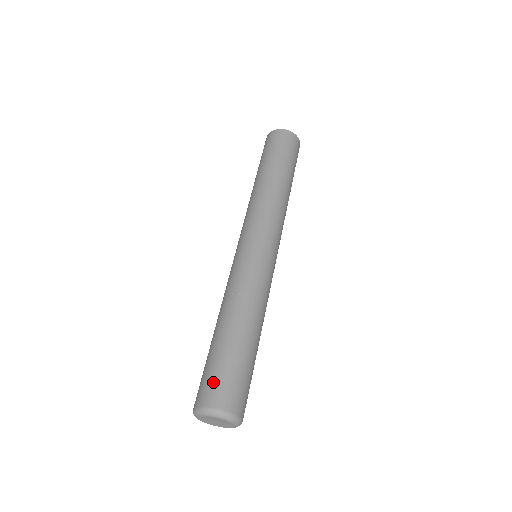
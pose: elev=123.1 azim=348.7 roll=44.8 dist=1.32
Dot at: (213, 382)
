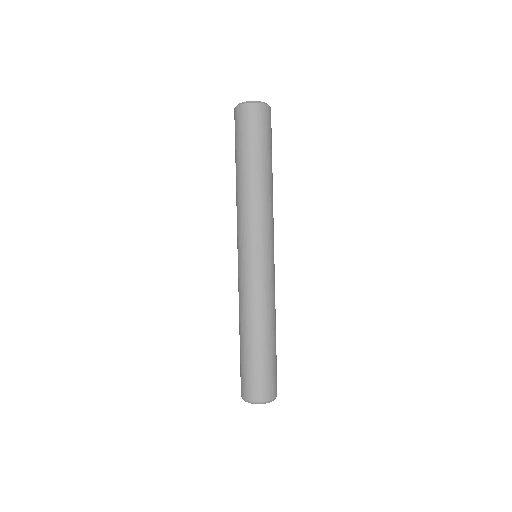
Dot at: (269, 381)
